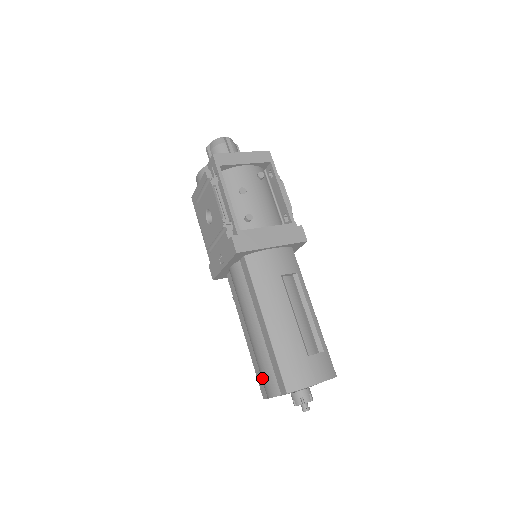
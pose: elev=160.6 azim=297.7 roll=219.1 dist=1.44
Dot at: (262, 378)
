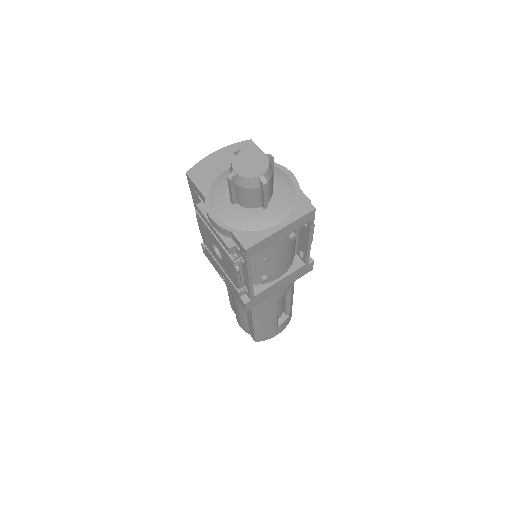
Dot at: (236, 316)
